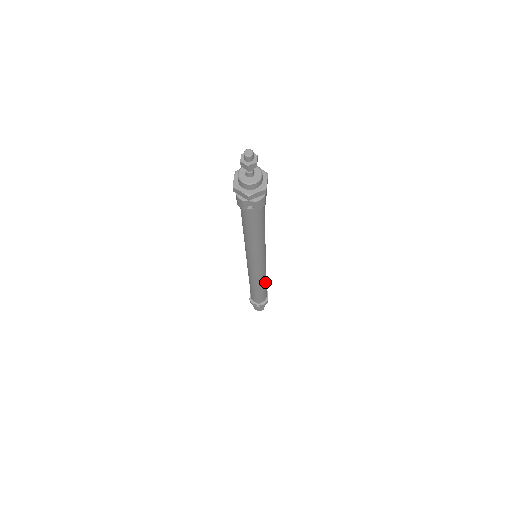
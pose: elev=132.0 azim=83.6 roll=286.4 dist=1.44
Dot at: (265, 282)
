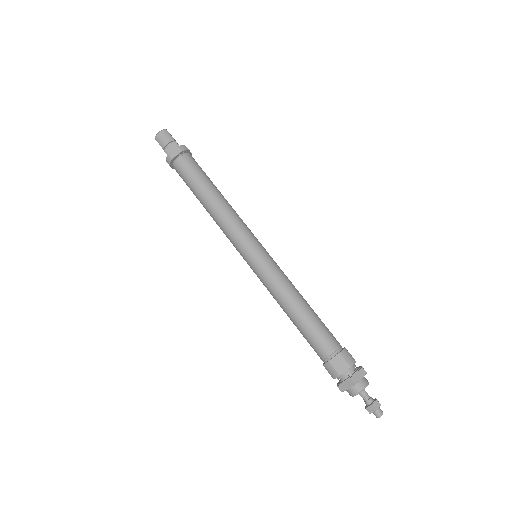
Dot at: occluded
